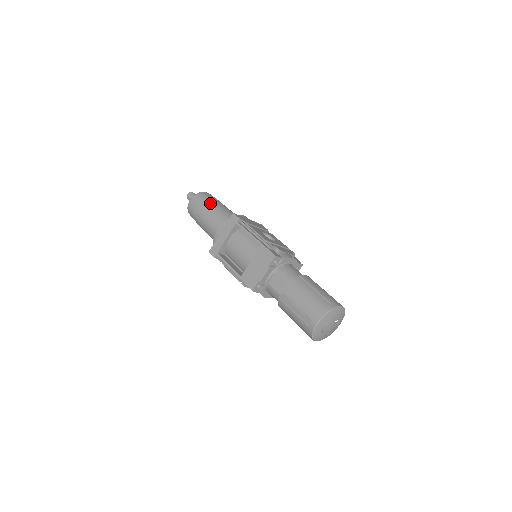
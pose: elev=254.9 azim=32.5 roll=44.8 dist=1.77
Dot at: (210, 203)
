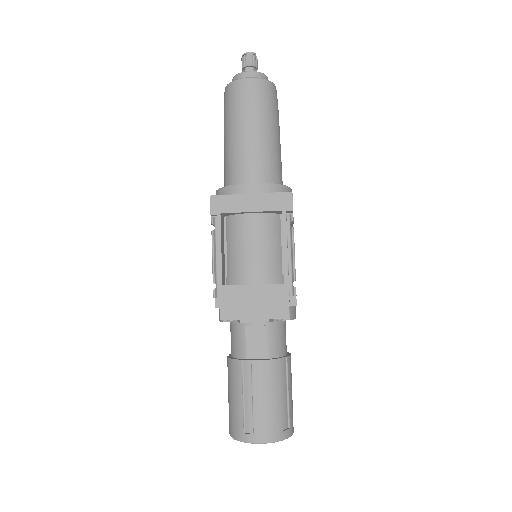
Dot at: (271, 120)
